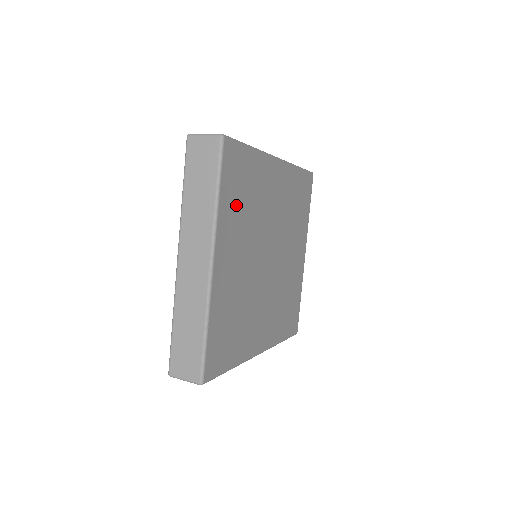
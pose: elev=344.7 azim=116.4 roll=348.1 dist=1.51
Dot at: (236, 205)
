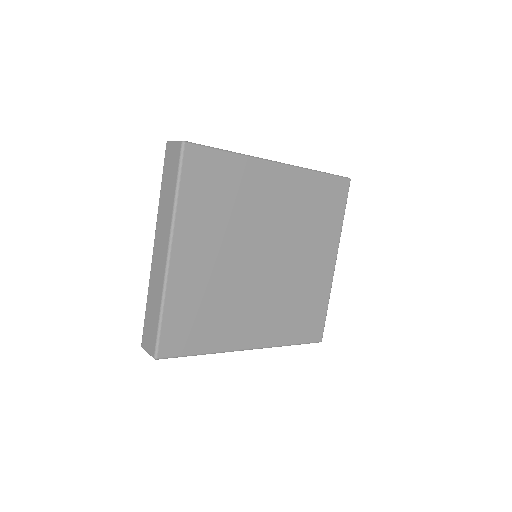
Dot at: (205, 205)
